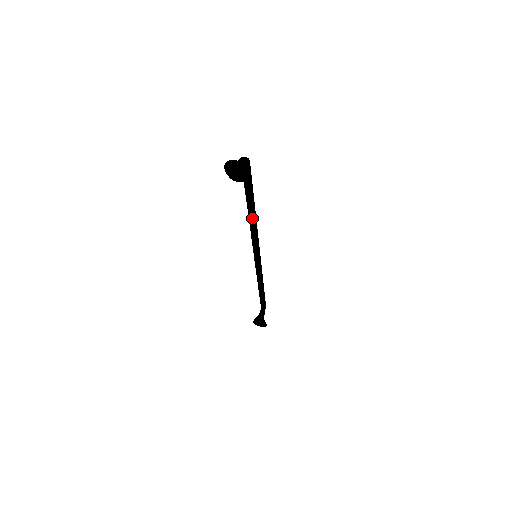
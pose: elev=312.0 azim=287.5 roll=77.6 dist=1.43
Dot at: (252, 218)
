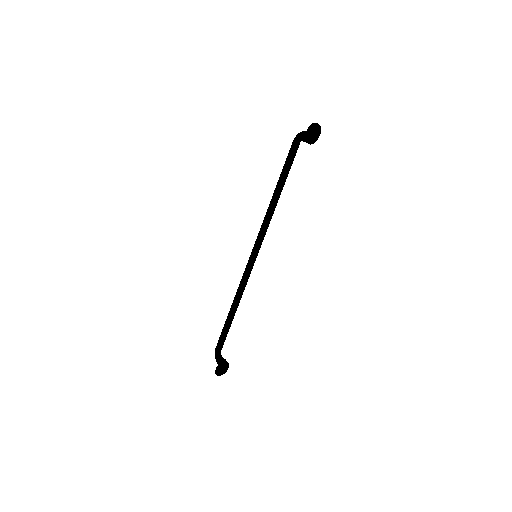
Dot at: (276, 202)
